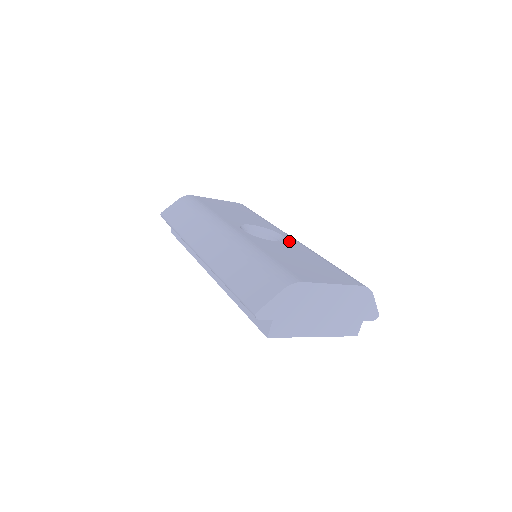
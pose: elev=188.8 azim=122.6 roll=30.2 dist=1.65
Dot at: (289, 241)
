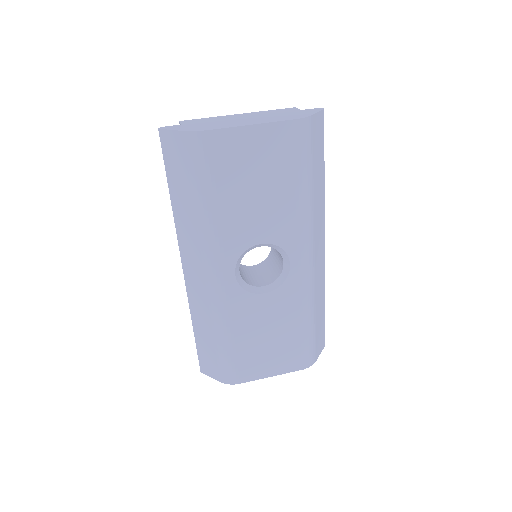
Dot at: (287, 284)
